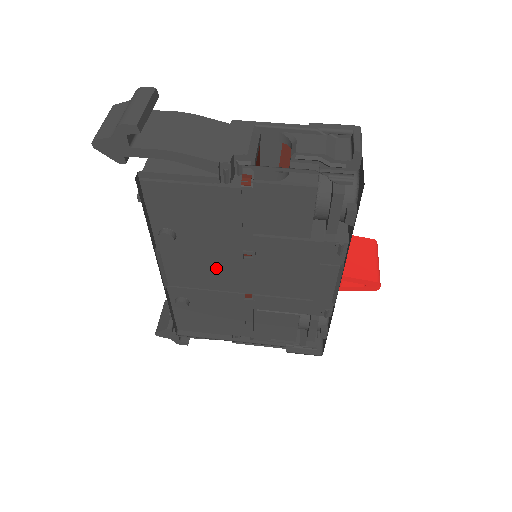
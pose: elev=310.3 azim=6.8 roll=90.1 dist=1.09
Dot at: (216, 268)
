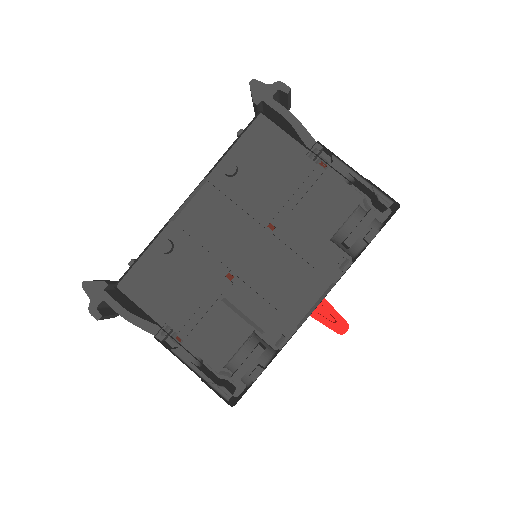
Dot at: (233, 227)
